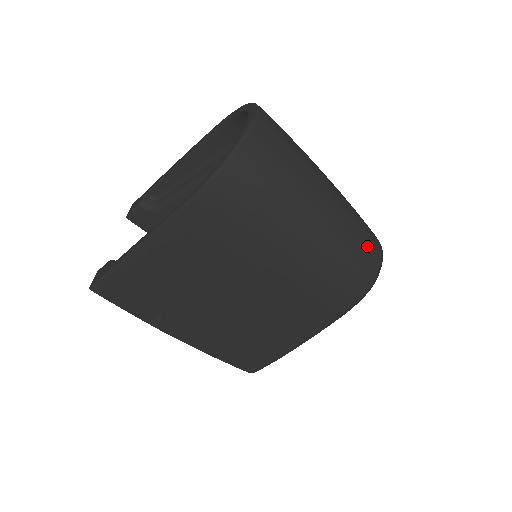
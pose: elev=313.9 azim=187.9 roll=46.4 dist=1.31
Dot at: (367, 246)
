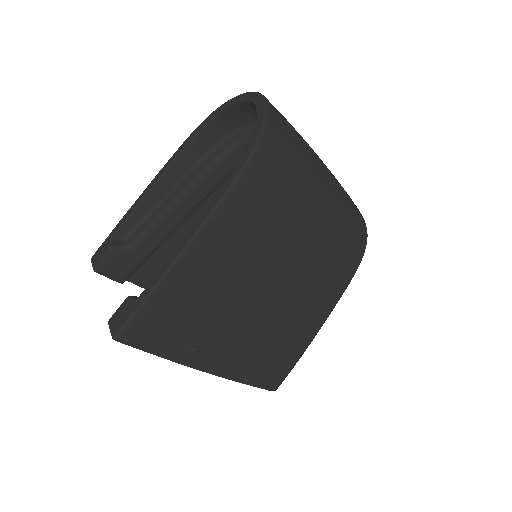
Dot at: (355, 206)
